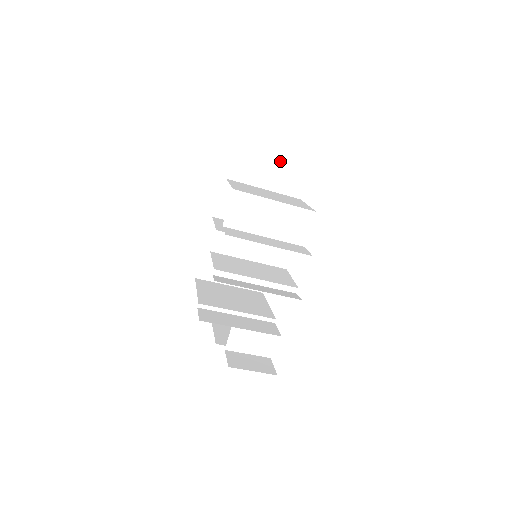
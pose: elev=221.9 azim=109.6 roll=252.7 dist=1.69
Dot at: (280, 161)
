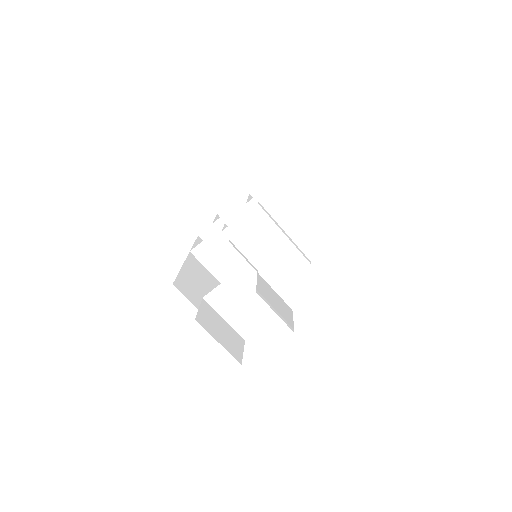
Dot at: occluded
